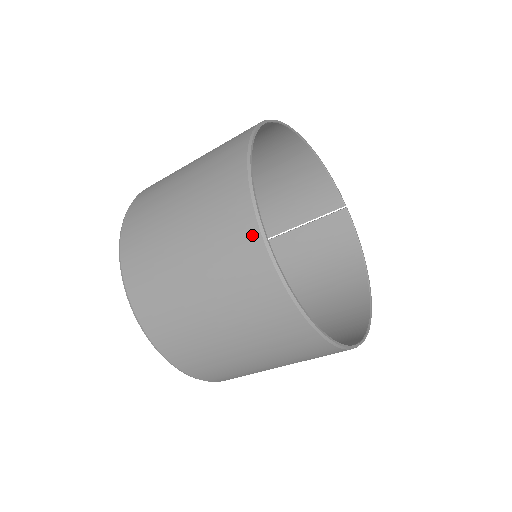
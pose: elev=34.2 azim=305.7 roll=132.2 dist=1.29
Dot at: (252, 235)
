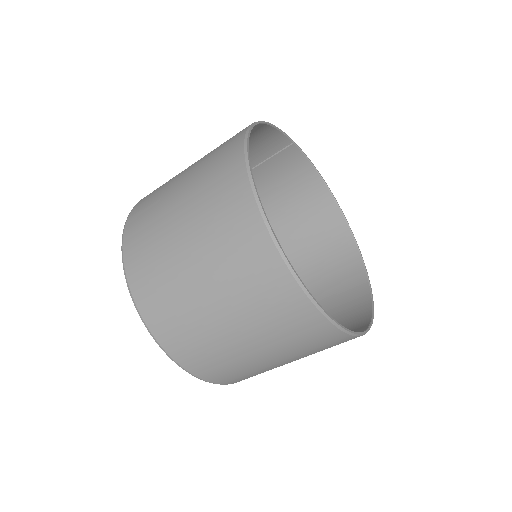
Dot at: (323, 326)
